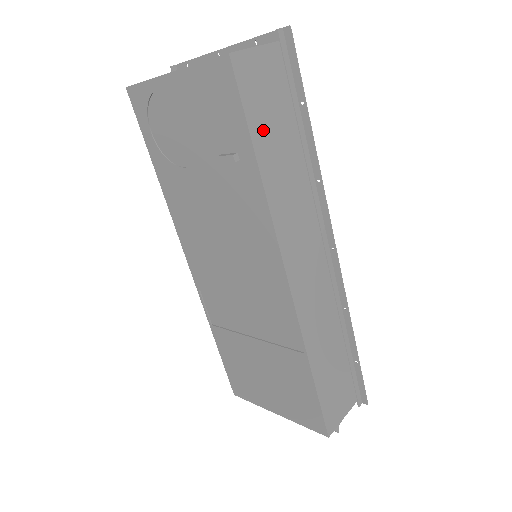
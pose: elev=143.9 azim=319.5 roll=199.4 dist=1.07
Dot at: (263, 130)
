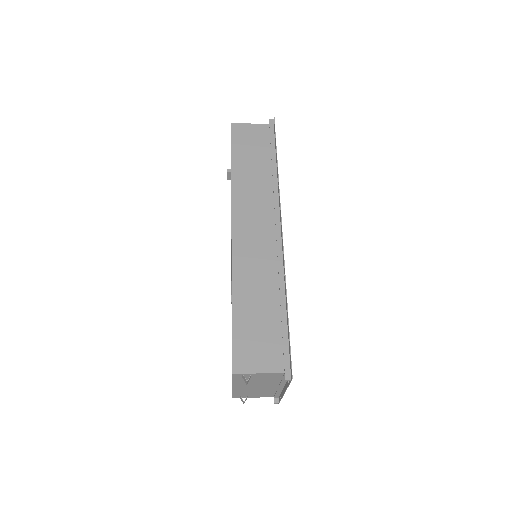
Dot at: (242, 154)
